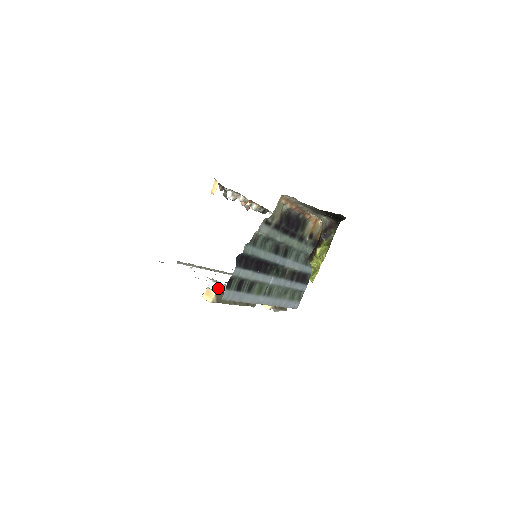
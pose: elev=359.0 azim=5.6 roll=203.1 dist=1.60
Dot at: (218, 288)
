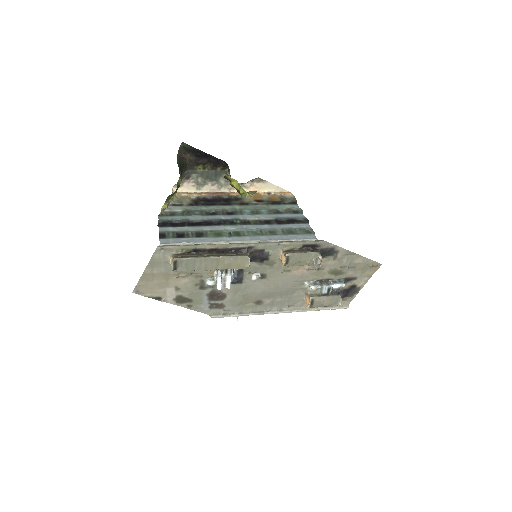
Dot at: (216, 279)
